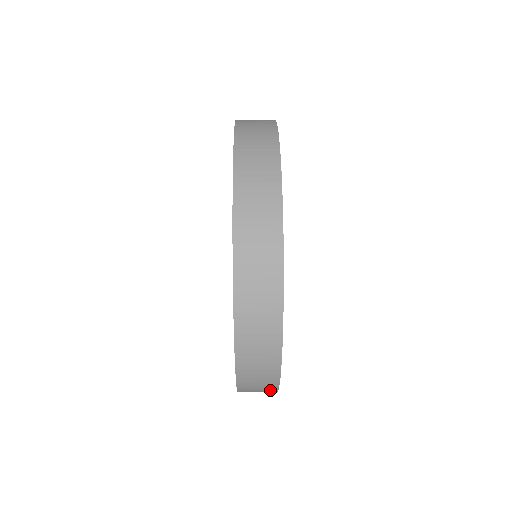
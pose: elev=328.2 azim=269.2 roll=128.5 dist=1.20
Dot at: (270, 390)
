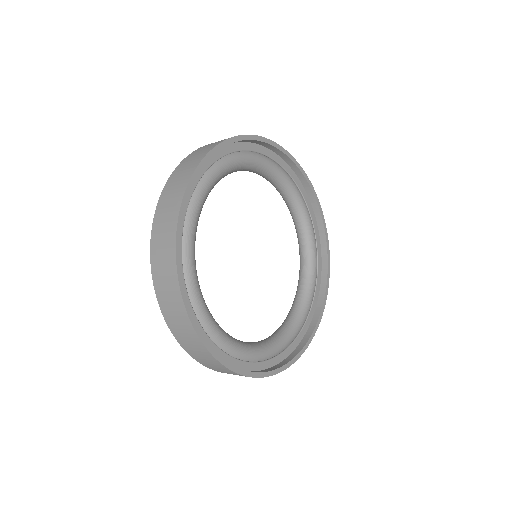
Dot at: (182, 314)
